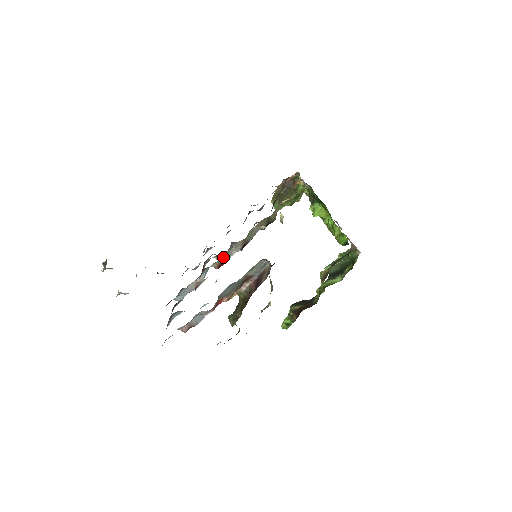
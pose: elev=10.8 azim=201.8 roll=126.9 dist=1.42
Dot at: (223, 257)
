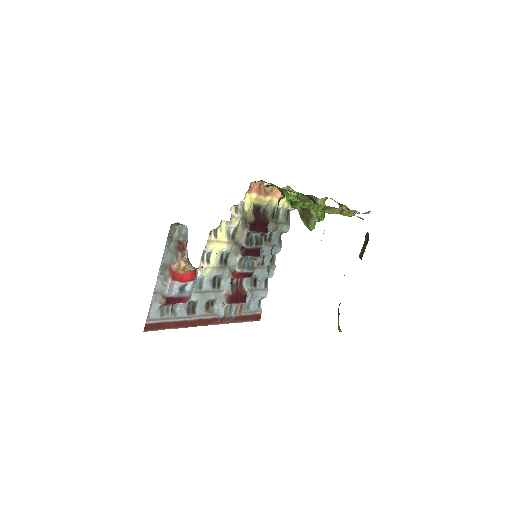
Dot at: (229, 265)
